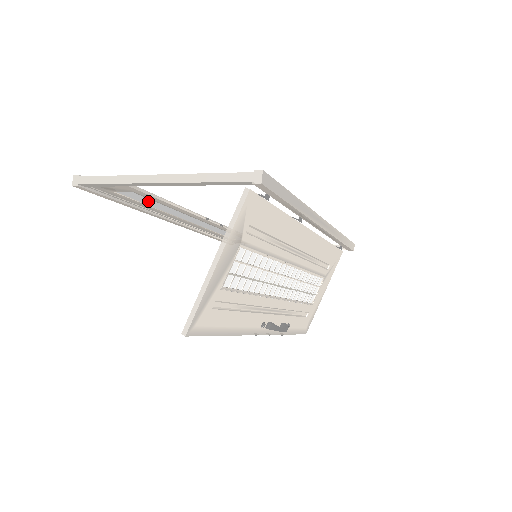
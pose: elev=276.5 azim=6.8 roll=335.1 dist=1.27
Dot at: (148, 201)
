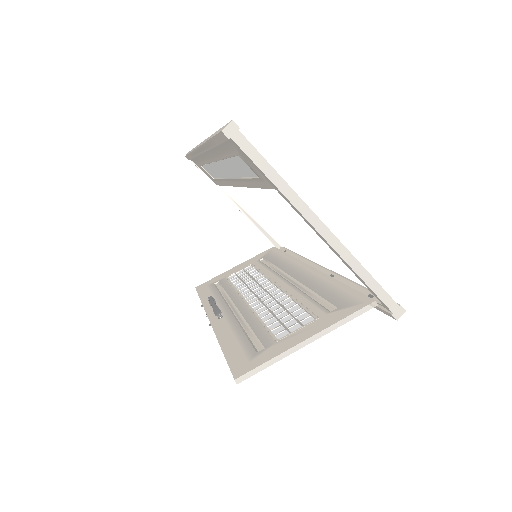
Dot at: (241, 168)
